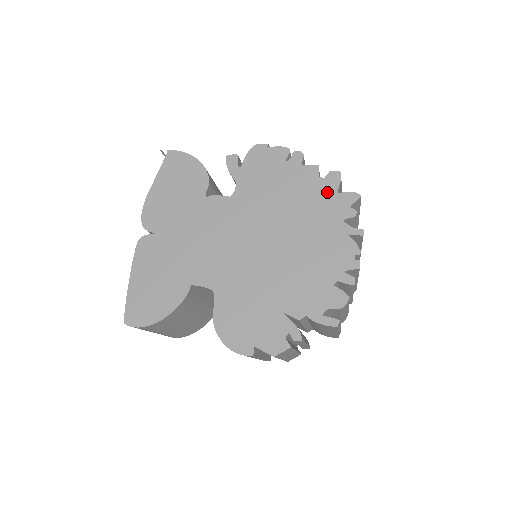
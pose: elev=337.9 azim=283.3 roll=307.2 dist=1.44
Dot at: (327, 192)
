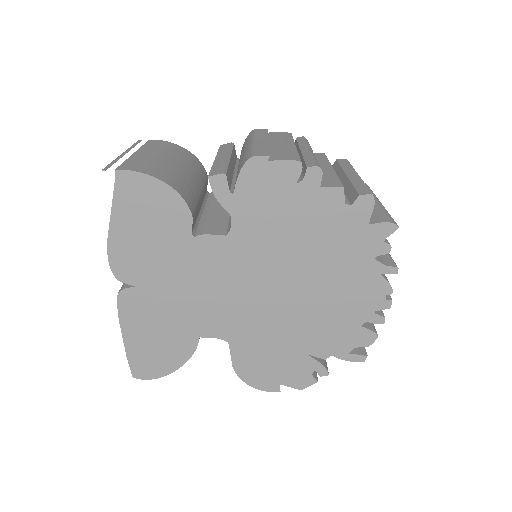
Dot at: (355, 224)
